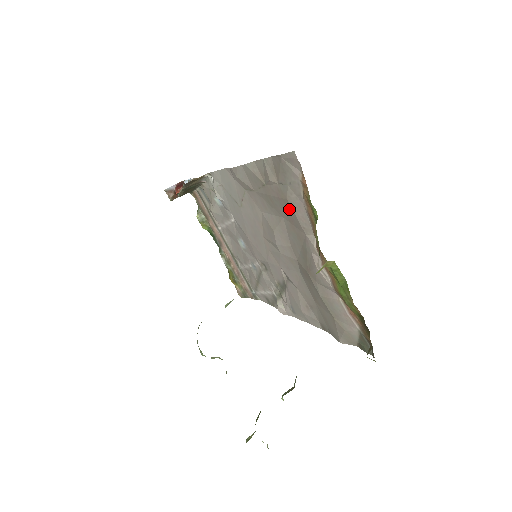
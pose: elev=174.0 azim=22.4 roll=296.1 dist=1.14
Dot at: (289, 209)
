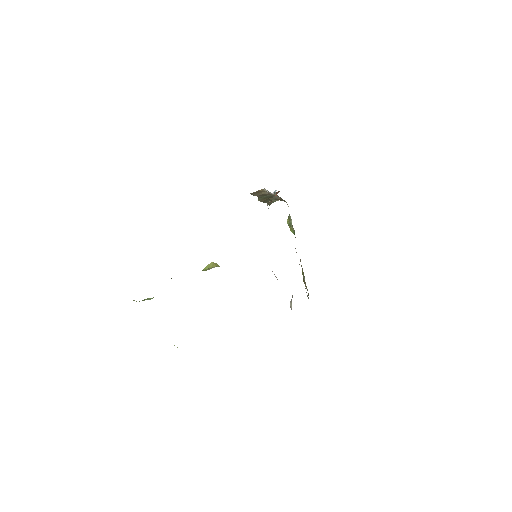
Dot at: occluded
